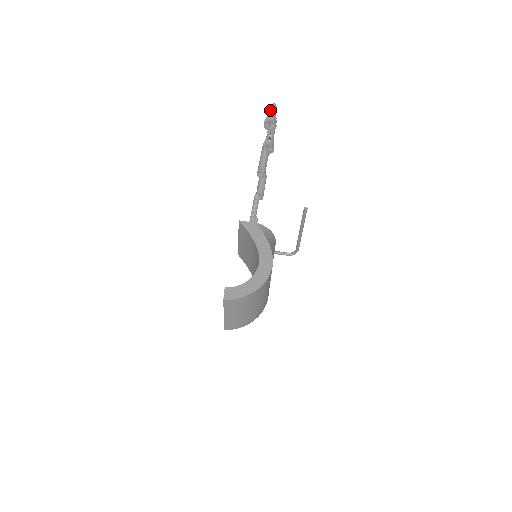
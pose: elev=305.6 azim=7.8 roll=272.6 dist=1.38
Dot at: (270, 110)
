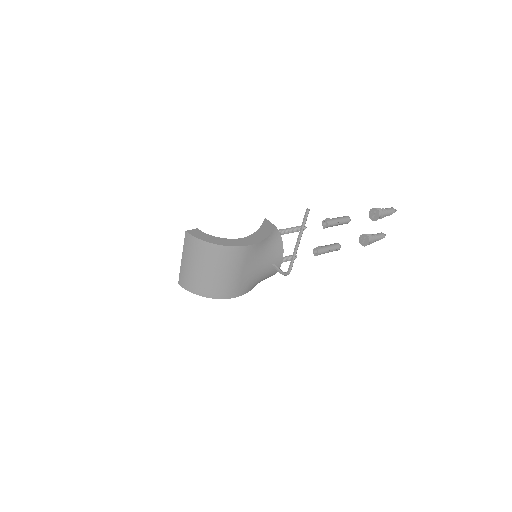
Dot at: (385, 208)
